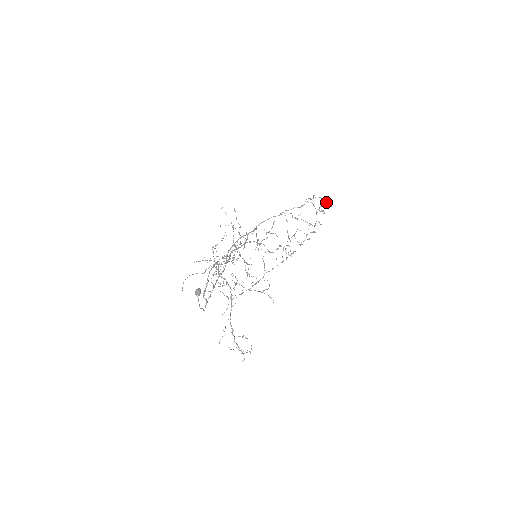
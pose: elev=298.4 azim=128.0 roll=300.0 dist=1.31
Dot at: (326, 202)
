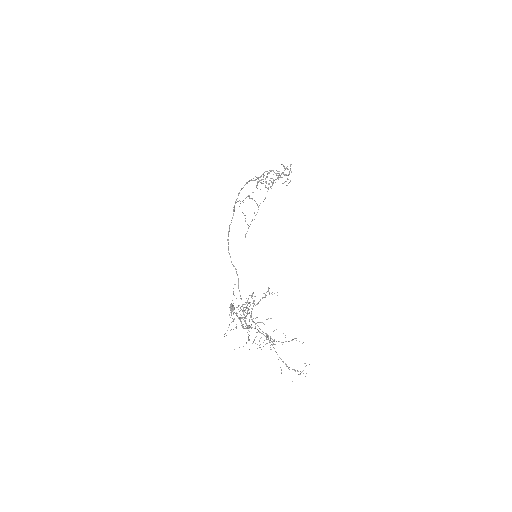
Dot at: (287, 178)
